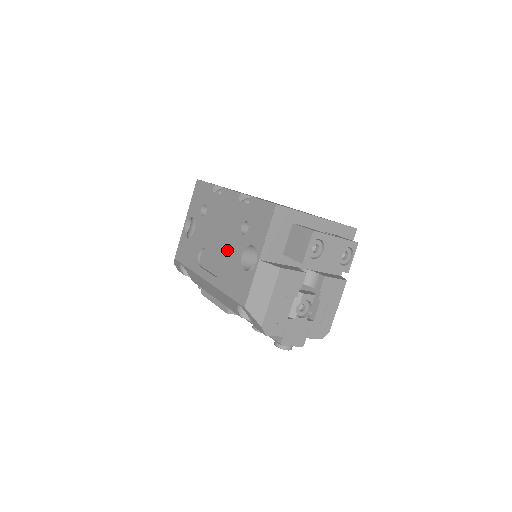
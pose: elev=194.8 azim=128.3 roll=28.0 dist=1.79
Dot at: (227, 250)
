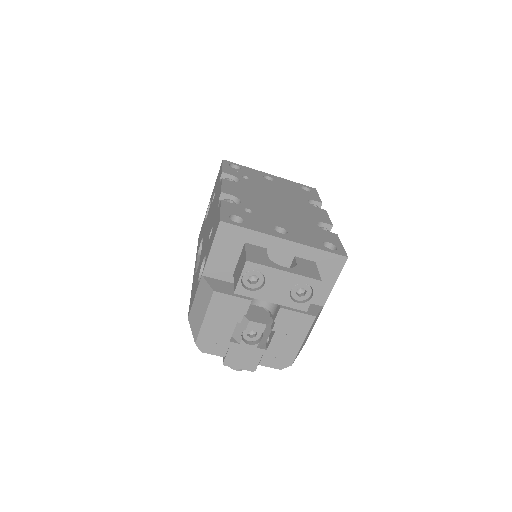
Dot at: (203, 250)
